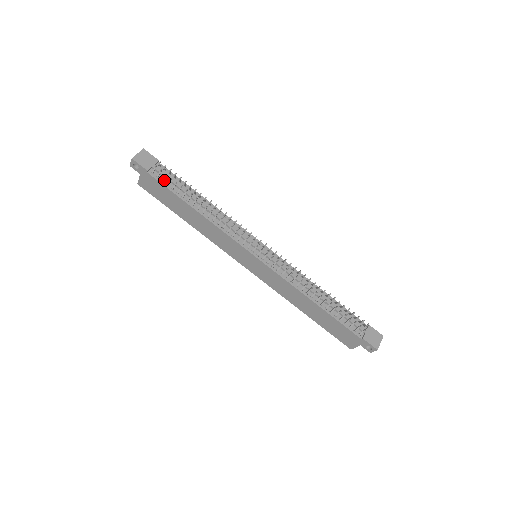
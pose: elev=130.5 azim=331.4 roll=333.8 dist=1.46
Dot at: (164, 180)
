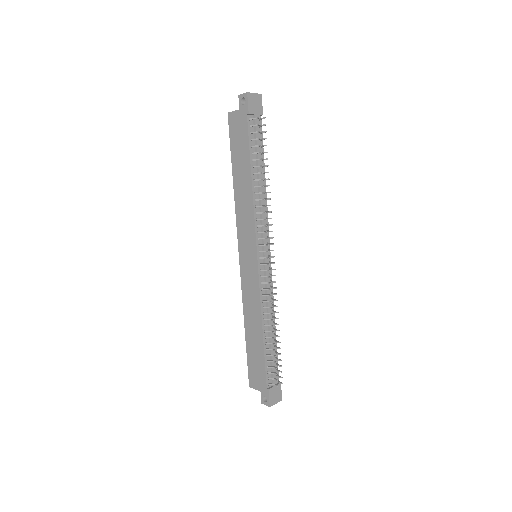
Dot at: (252, 133)
